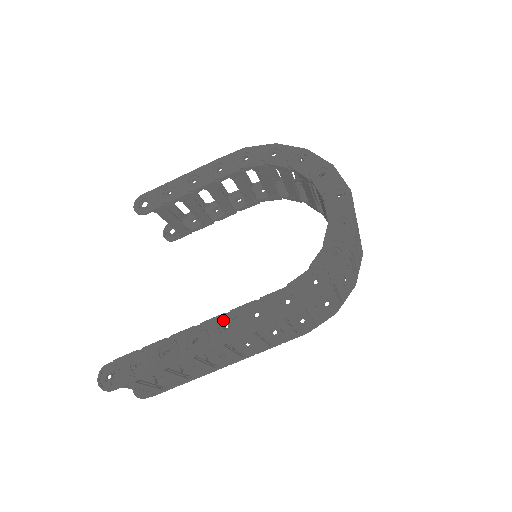
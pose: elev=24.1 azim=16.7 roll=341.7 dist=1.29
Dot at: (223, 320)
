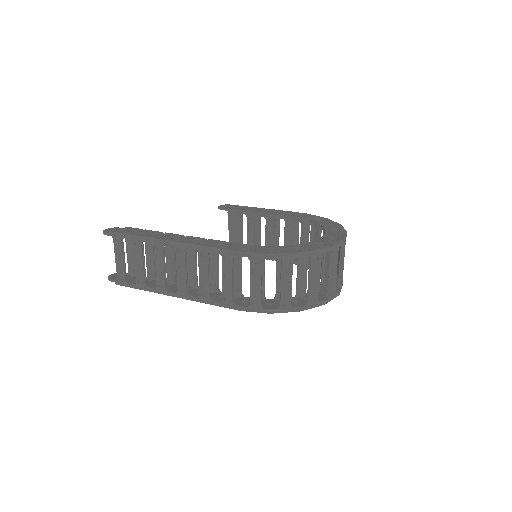
Dot at: (200, 239)
